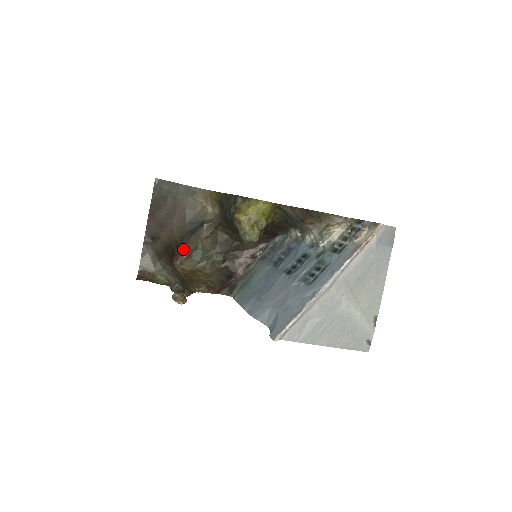
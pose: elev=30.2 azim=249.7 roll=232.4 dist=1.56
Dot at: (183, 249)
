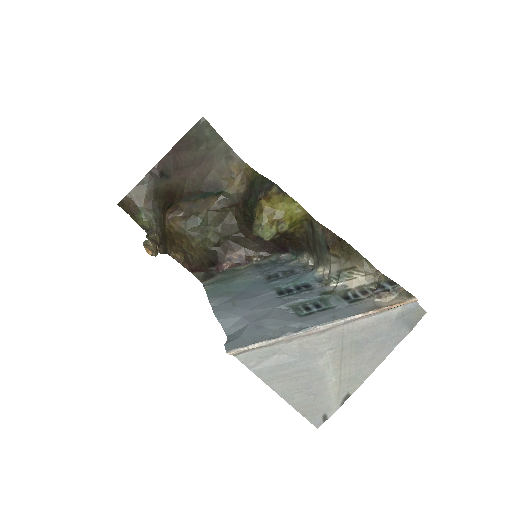
Dot at: (184, 206)
